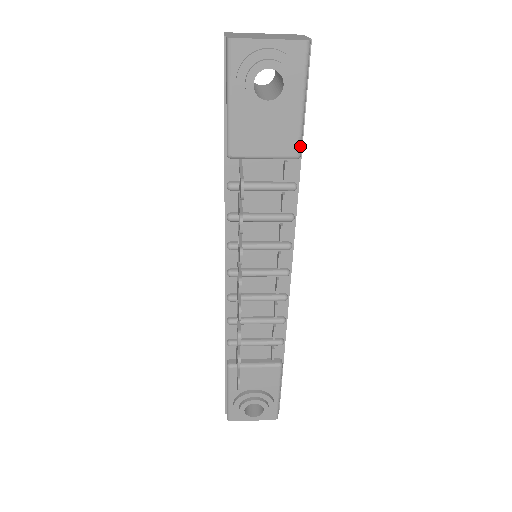
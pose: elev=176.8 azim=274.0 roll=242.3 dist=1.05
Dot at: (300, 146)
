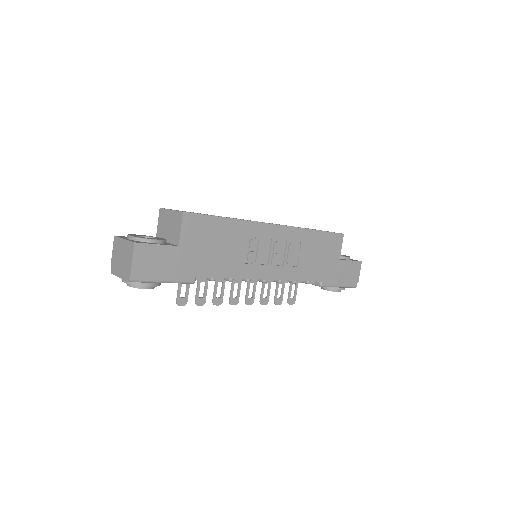
Dot at: (187, 283)
